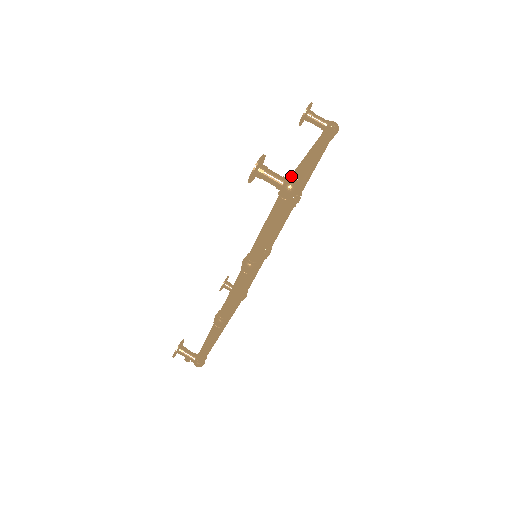
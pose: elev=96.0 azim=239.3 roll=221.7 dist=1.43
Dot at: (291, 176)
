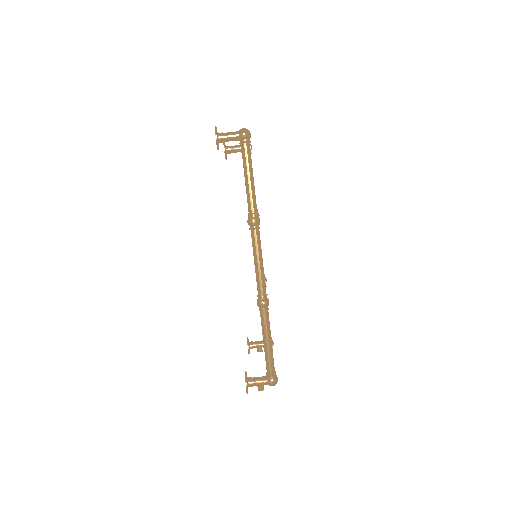
Dot at: occluded
